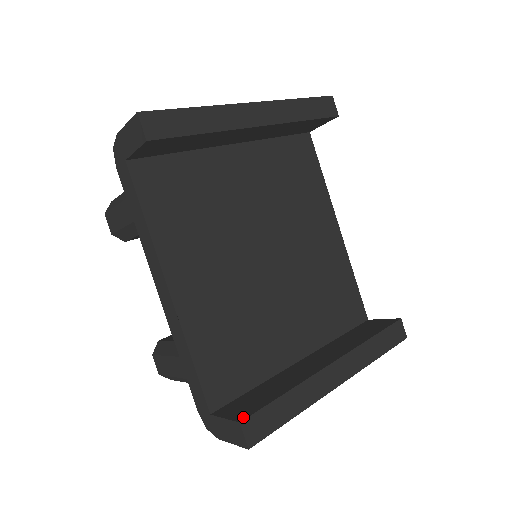
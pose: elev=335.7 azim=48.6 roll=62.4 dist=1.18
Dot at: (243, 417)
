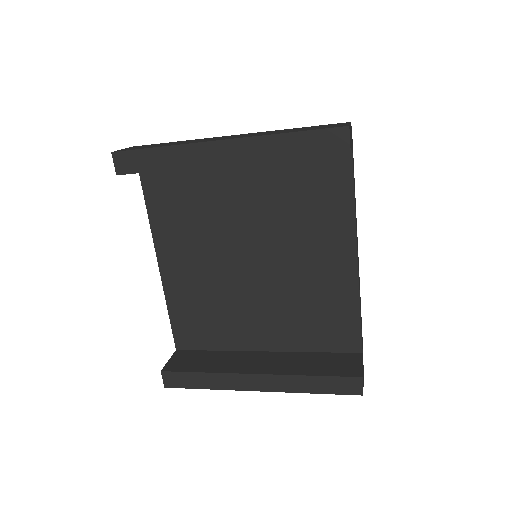
Dot at: (167, 369)
